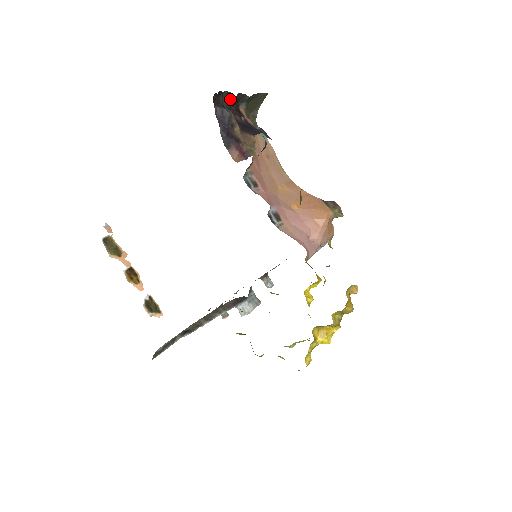
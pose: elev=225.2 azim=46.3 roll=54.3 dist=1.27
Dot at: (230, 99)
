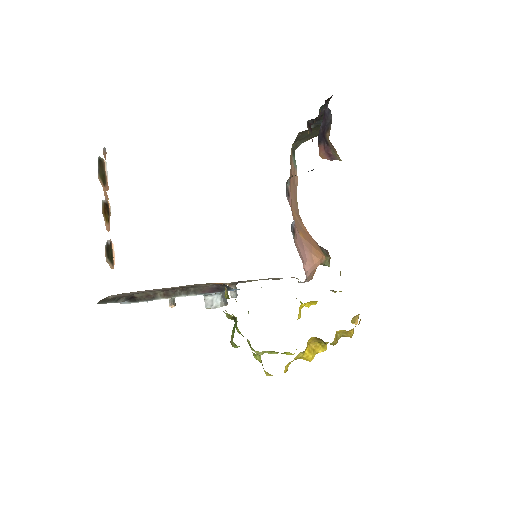
Dot at: (323, 112)
